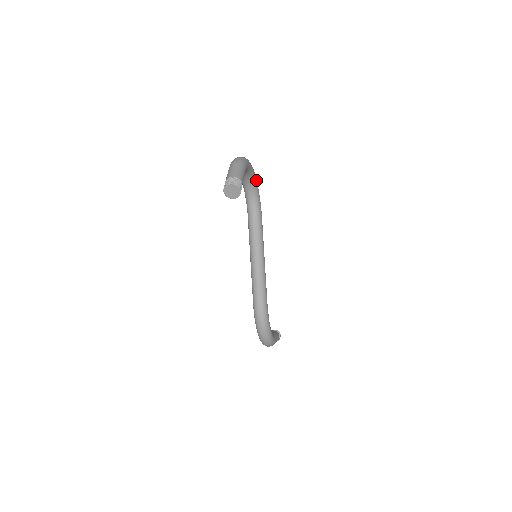
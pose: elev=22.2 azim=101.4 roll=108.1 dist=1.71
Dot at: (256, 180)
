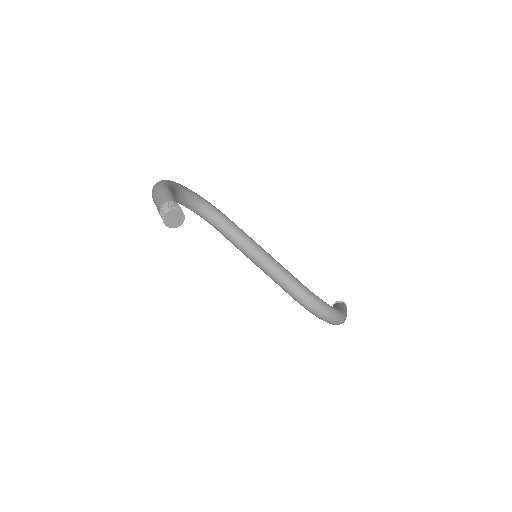
Dot at: (192, 192)
